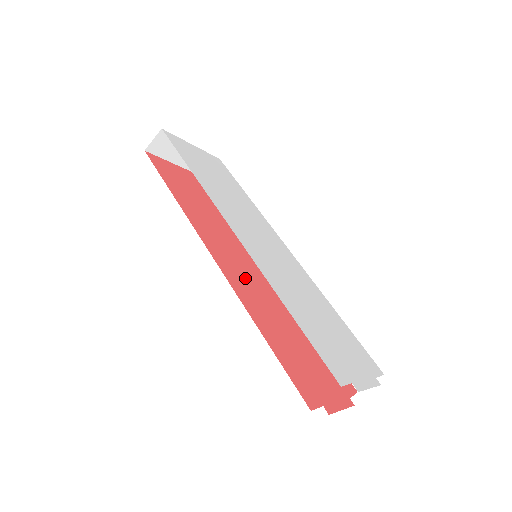
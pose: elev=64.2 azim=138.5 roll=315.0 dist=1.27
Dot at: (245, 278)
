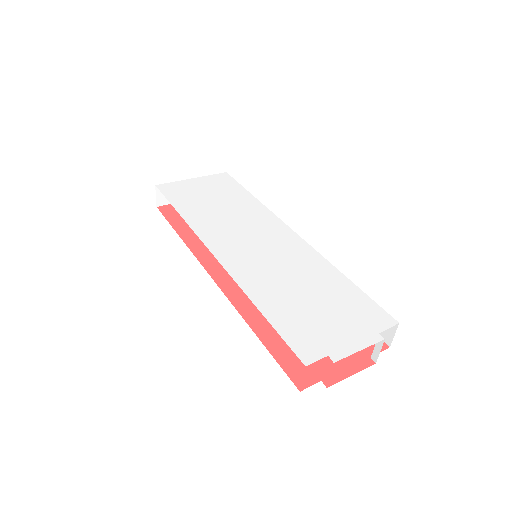
Dot at: occluded
